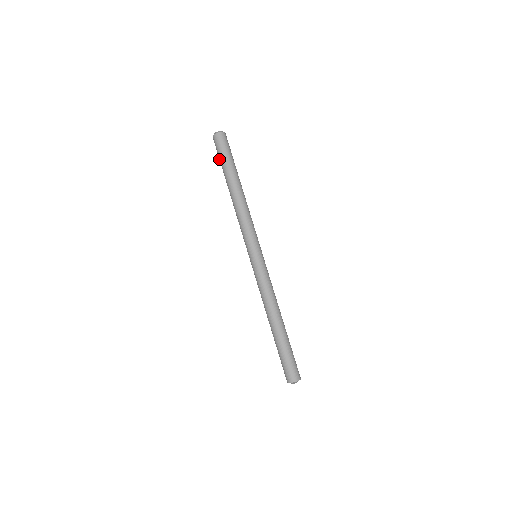
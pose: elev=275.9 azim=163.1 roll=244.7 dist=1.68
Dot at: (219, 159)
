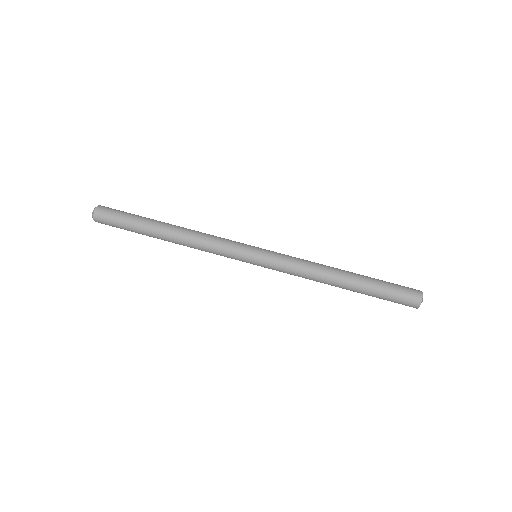
Dot at: occluded
